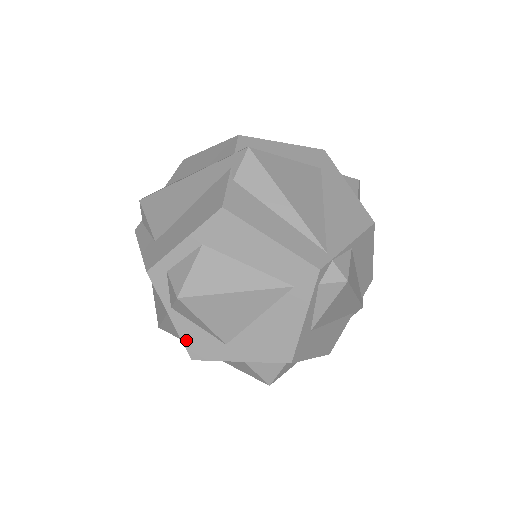
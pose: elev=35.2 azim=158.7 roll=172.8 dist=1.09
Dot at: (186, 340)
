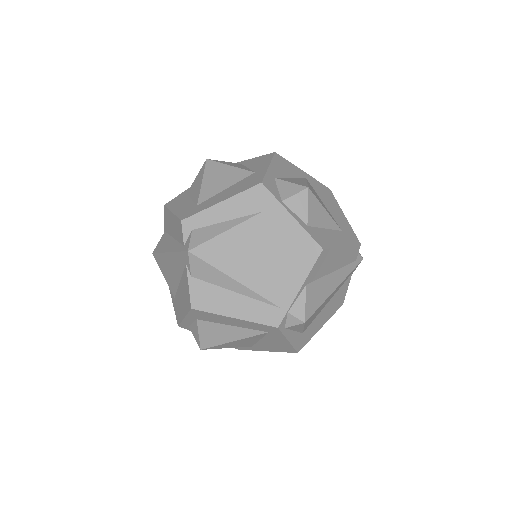
Dot at: occluded
